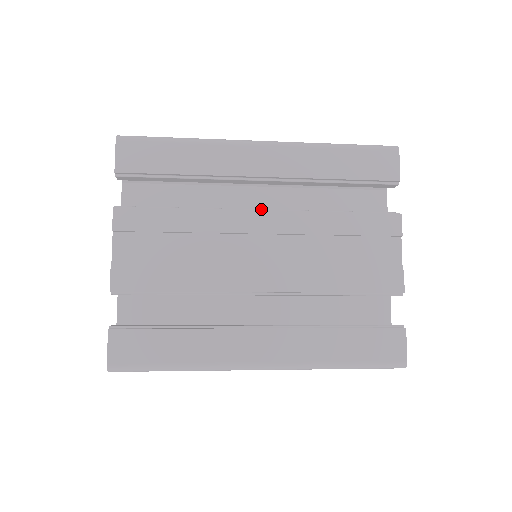
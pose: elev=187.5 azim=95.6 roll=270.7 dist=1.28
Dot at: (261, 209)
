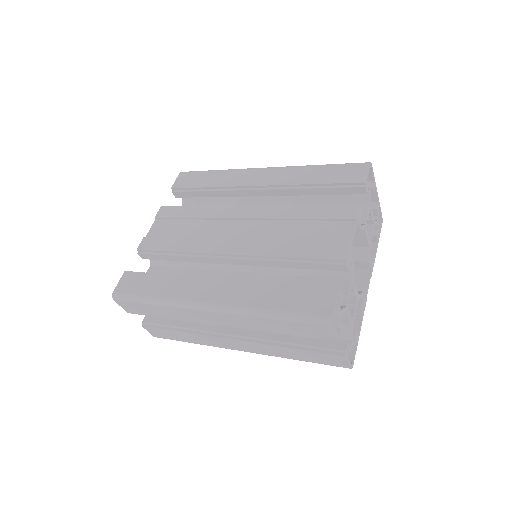
Dot at: occluded
